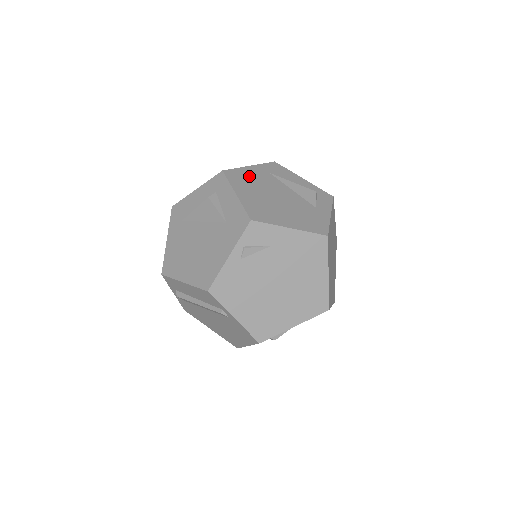
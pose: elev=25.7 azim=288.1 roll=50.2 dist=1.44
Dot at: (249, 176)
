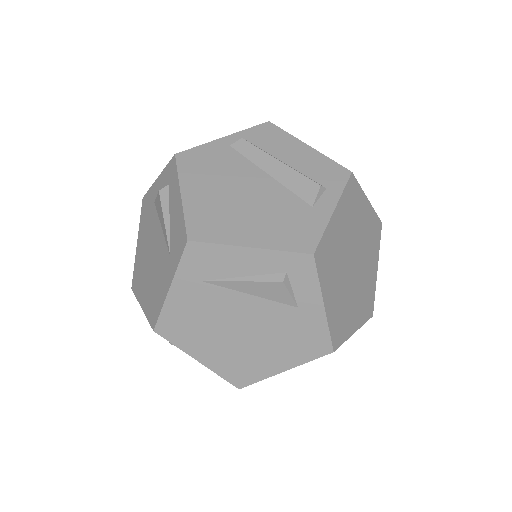
Dot at: (185, 315)
